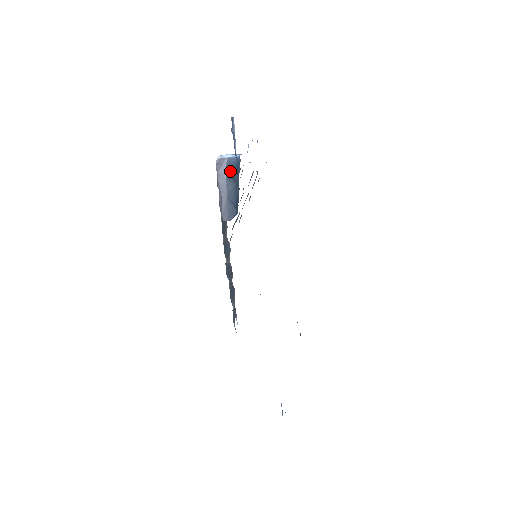
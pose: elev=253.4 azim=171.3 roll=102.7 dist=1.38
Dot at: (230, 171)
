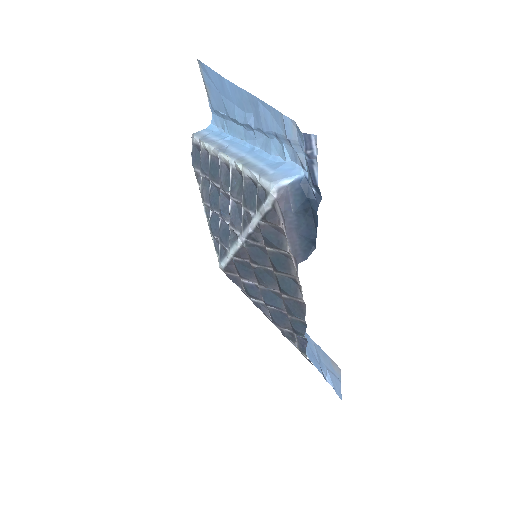
Dot at: (297, 201)
